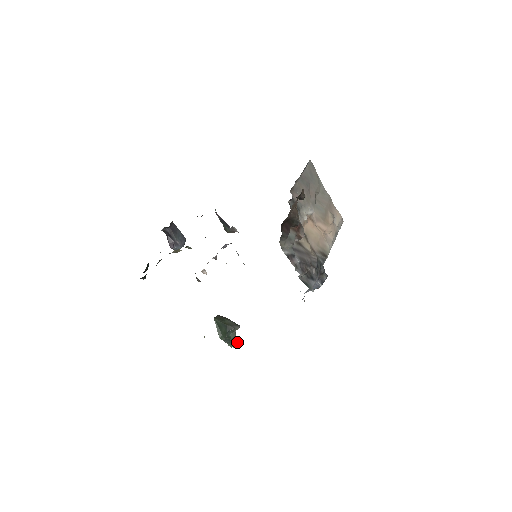
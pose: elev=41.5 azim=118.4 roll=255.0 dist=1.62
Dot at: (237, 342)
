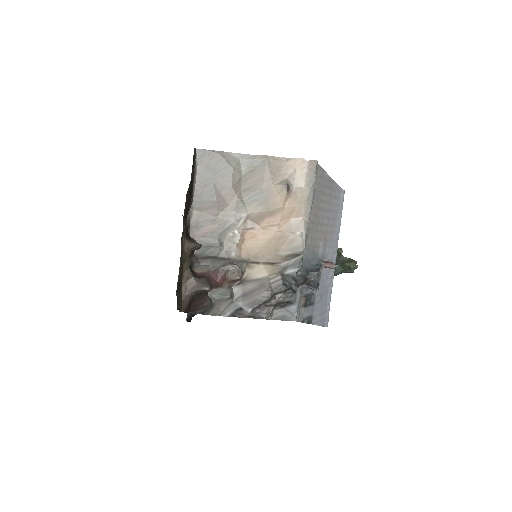
Dot at: (352, 268)
